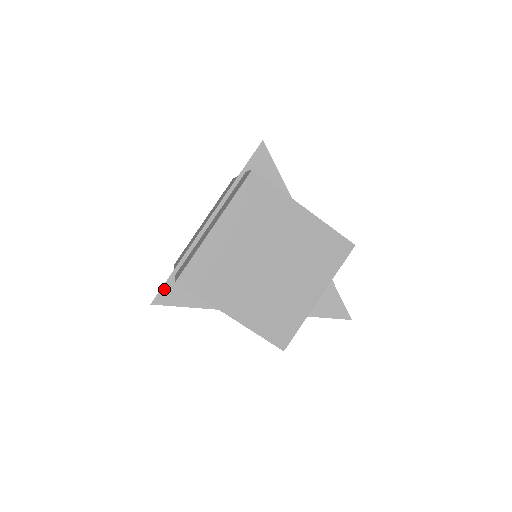
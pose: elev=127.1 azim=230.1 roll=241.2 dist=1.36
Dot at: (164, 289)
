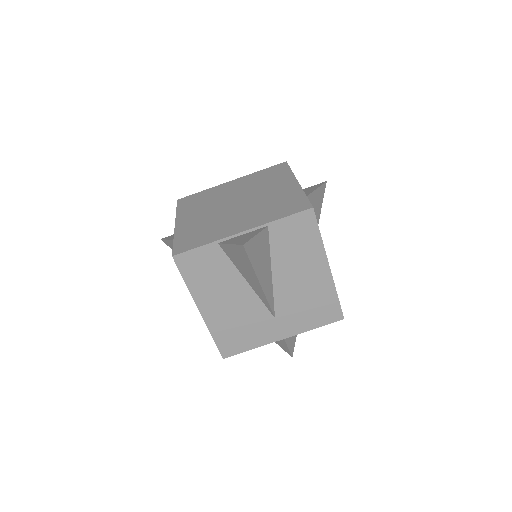
Dot at: occluded
